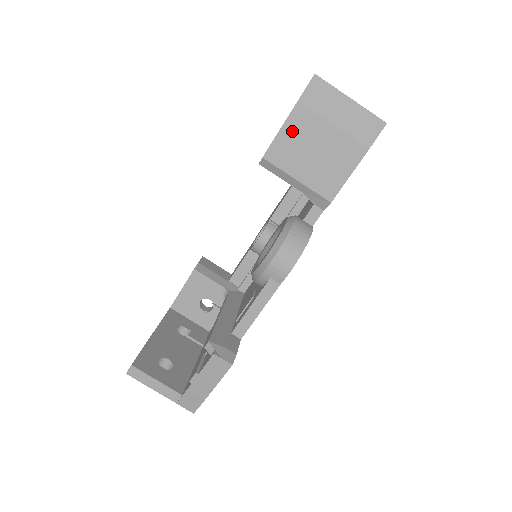
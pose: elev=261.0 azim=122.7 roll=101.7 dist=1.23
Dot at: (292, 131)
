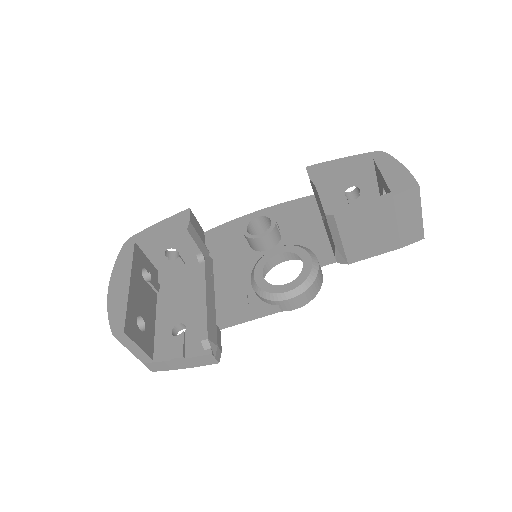
Dot at: (370, 211)
